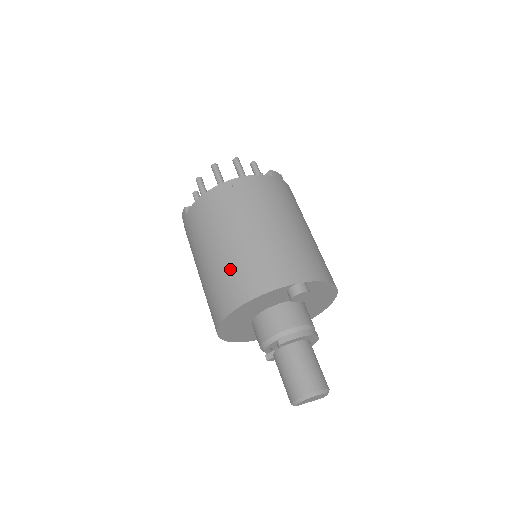
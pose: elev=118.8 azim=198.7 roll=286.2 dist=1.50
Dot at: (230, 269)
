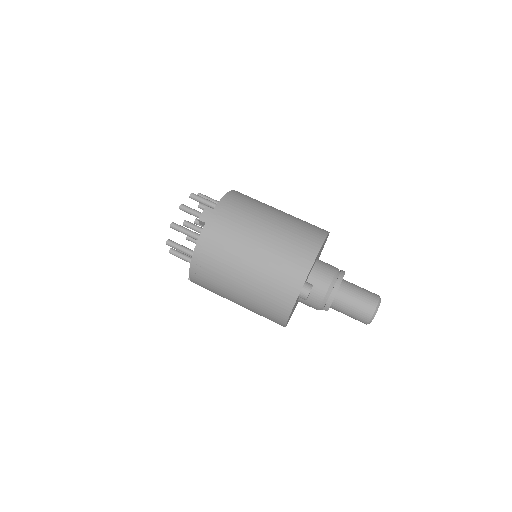
Dot at: (257, 310)
